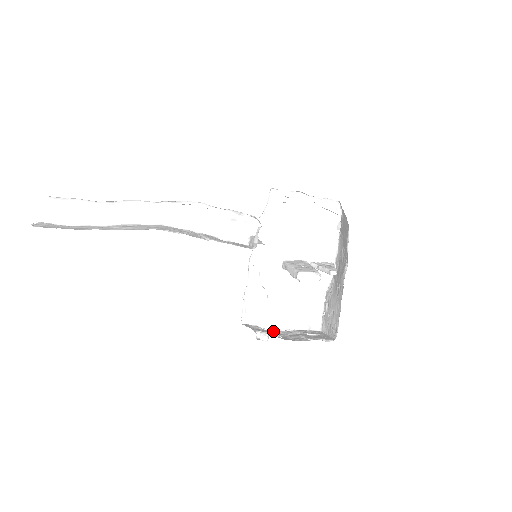
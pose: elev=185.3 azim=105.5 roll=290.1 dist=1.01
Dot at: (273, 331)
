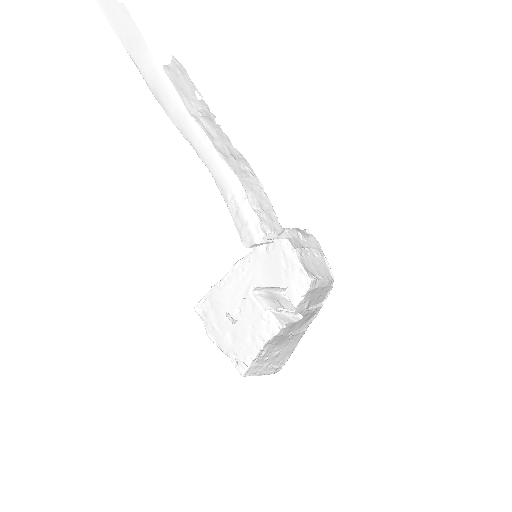
Dot at: (212, 340)
